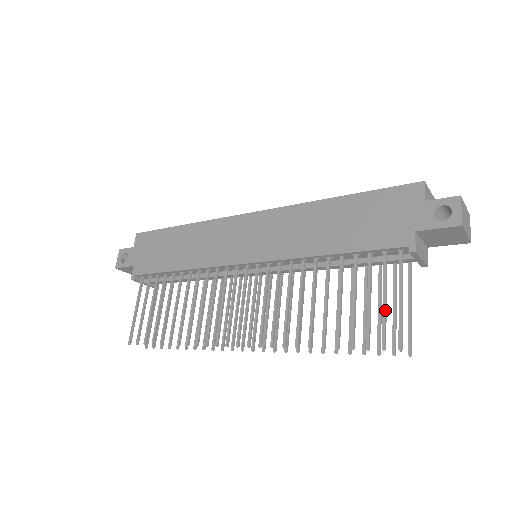
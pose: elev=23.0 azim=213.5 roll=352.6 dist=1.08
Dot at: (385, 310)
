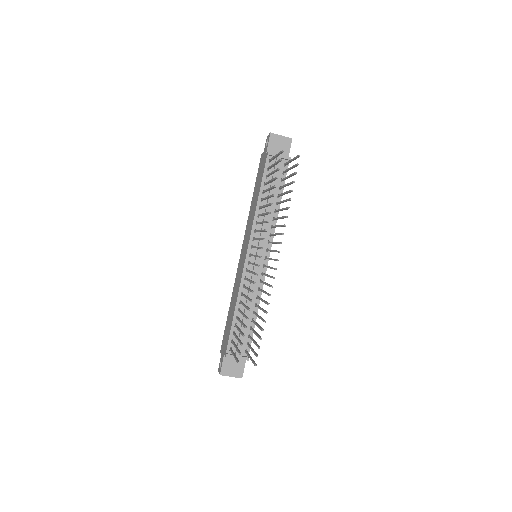
Dot at: (275, 163)
